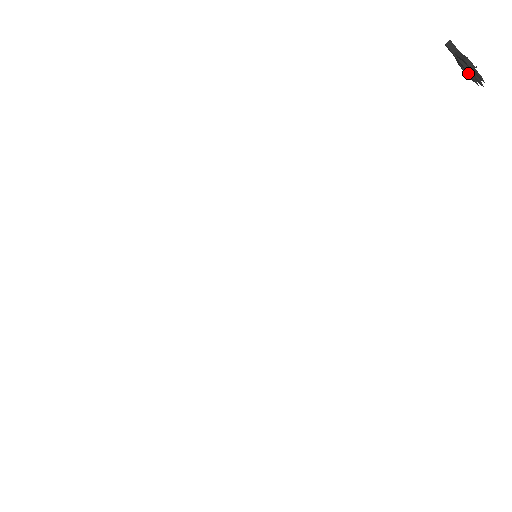
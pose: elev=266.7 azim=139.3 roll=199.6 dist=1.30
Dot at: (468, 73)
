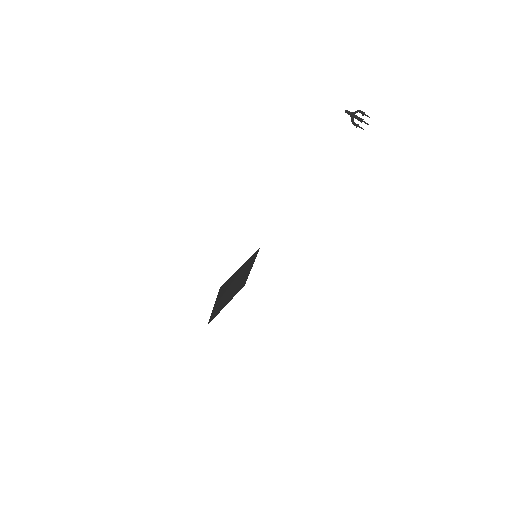
Dot at: (360, 121)
